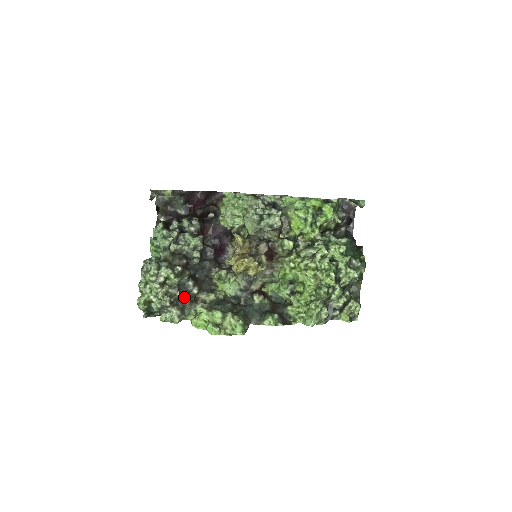
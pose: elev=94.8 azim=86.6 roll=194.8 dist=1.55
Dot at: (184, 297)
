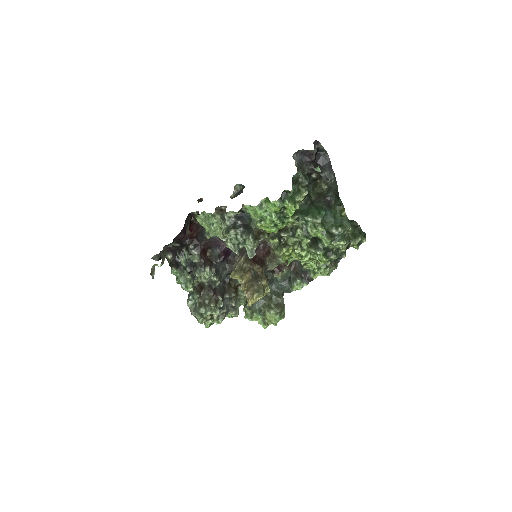
Dot at: (229, 304)
